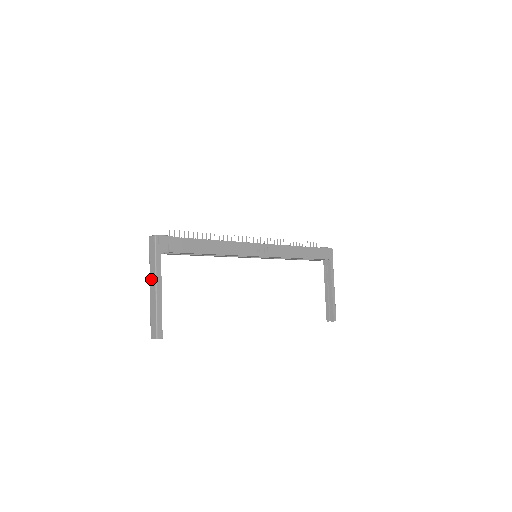
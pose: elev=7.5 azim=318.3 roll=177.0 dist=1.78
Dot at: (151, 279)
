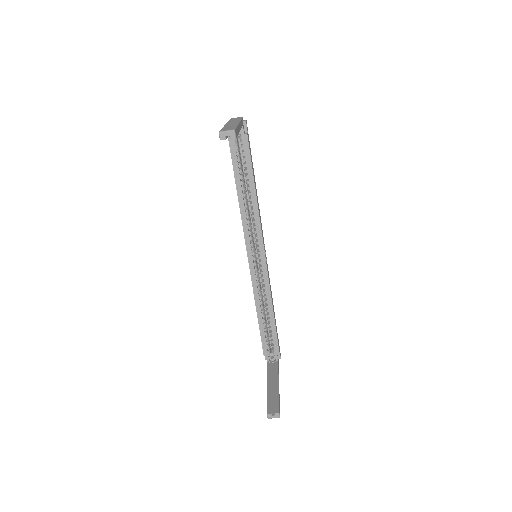
Dot at: (230, 122)
